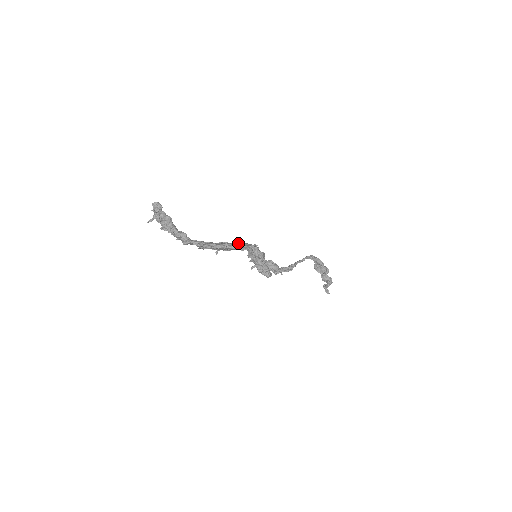
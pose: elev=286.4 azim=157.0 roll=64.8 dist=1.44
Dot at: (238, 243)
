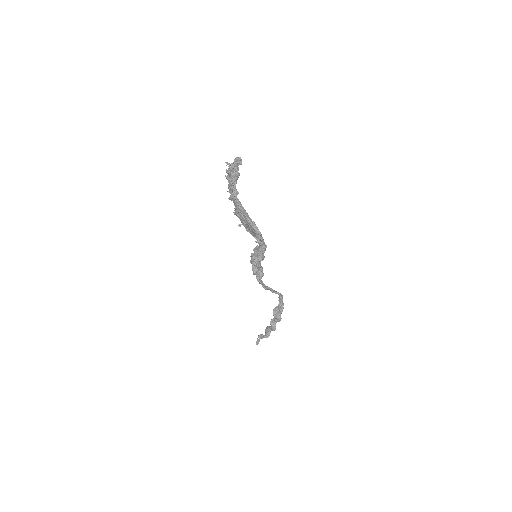
Dot at: occluded
